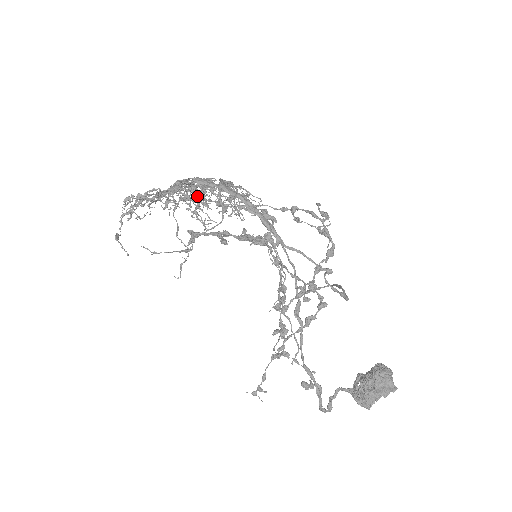
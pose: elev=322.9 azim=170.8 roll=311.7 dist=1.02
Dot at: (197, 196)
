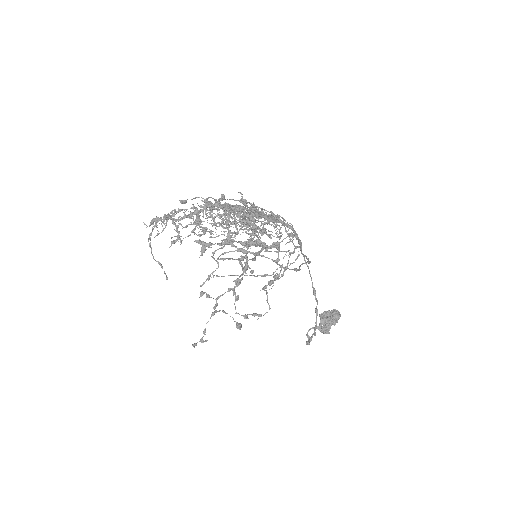
Dot at: (264, 230)
